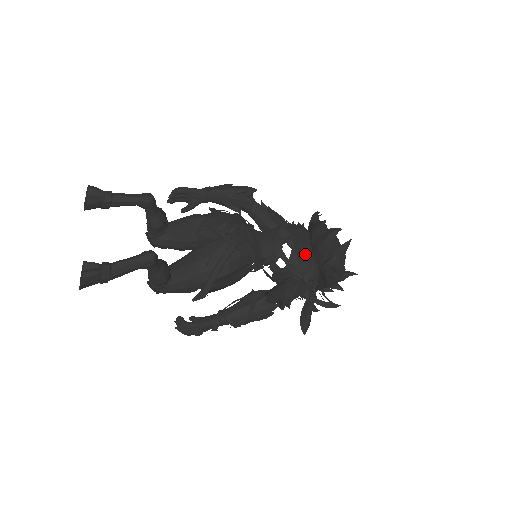
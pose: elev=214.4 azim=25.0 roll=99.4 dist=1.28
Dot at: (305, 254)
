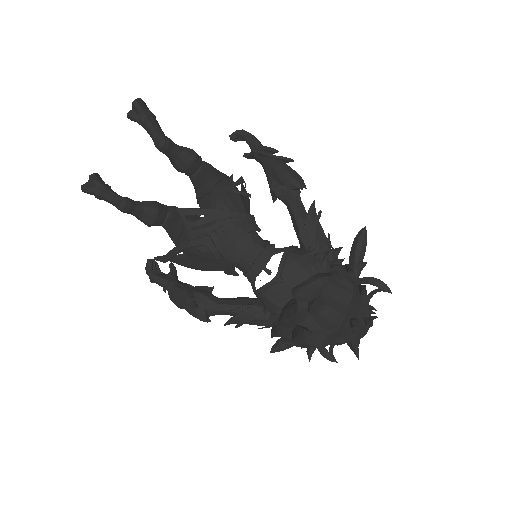
Dot at: (280, 298)
